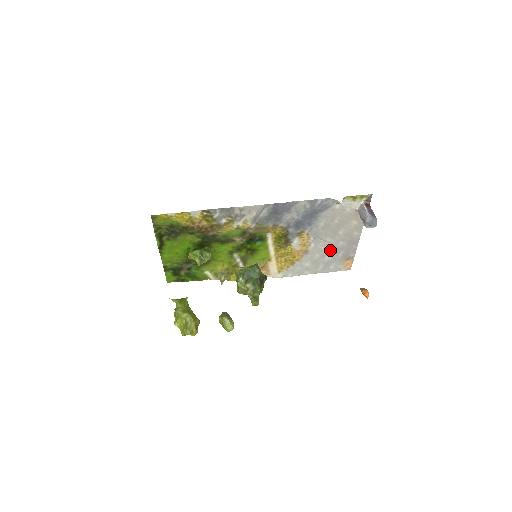
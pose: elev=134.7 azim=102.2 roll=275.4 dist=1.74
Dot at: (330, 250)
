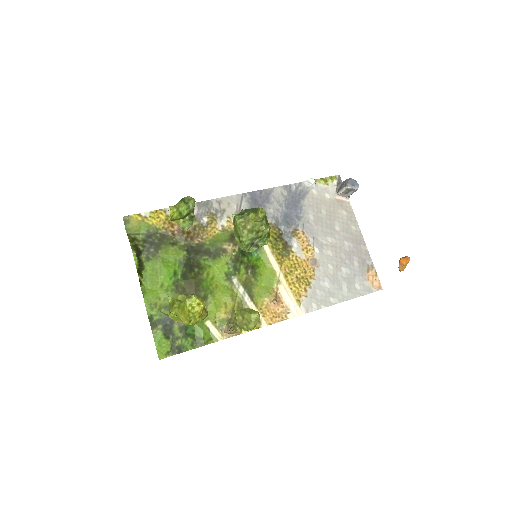
Dot at: (340, 257)
